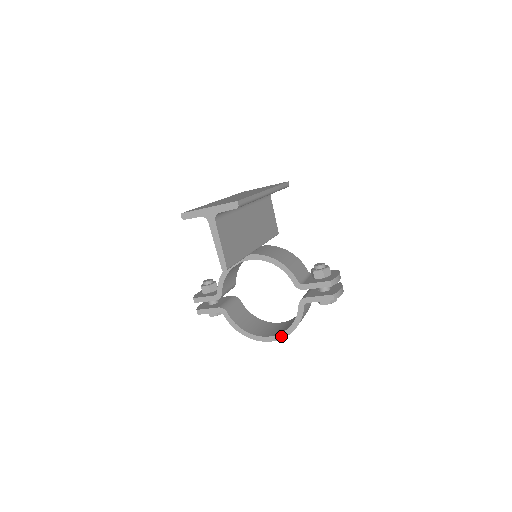
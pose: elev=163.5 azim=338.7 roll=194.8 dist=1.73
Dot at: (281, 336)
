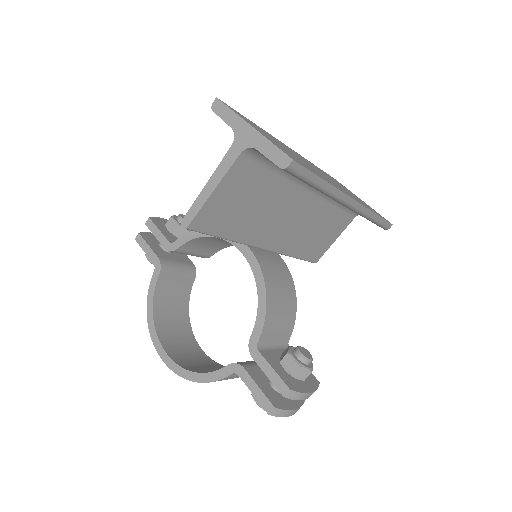
Dot at: (176, 368)
